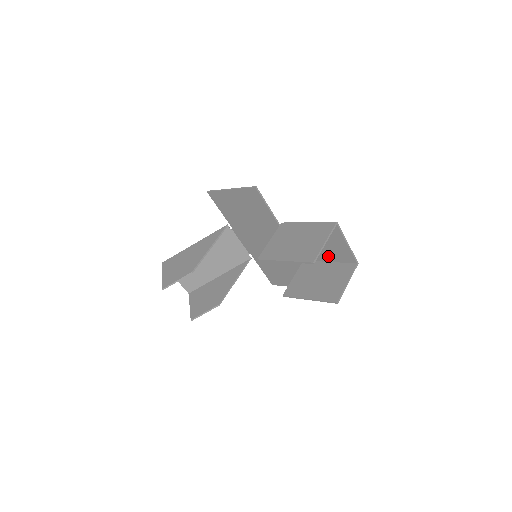
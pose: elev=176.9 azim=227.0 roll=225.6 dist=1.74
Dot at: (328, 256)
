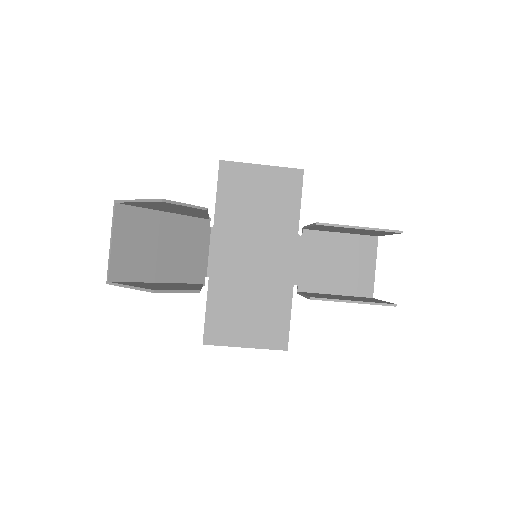
Dot at: (340, 285)
